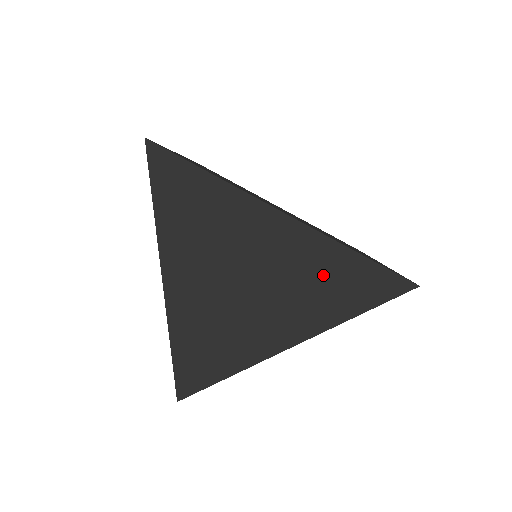
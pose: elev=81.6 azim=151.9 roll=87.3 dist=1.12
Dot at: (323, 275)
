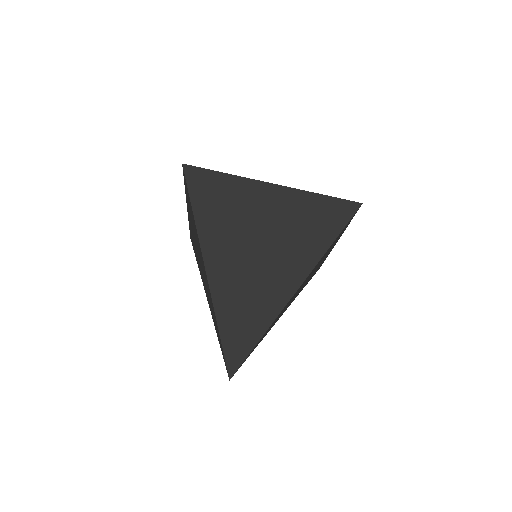
Dot at: (307, 217)
